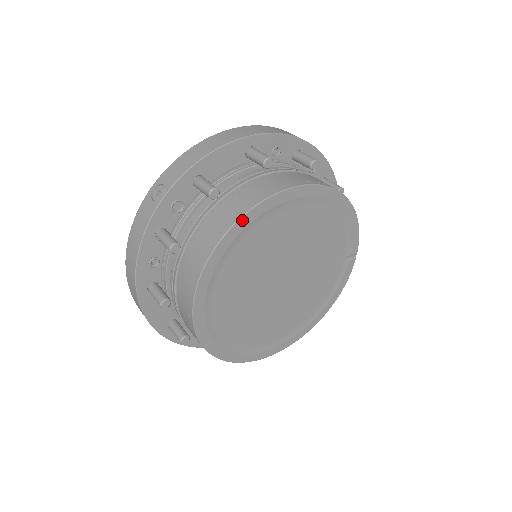
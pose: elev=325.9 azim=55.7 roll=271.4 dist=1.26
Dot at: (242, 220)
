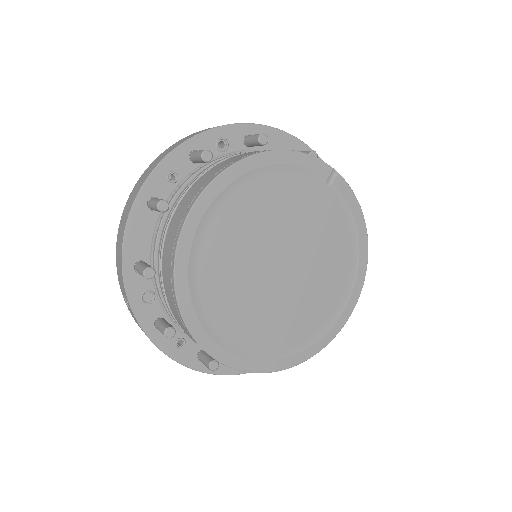
Dot at: (177, 279)
